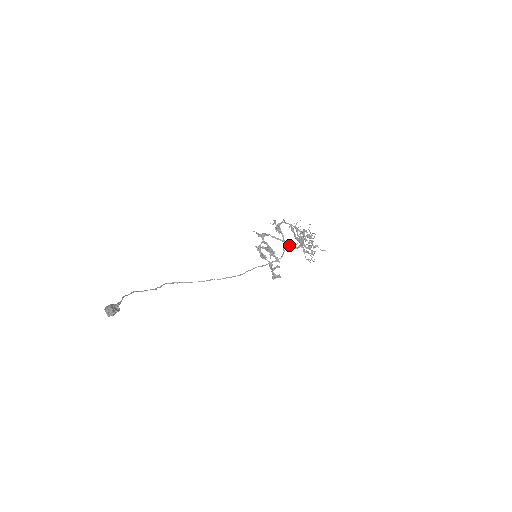
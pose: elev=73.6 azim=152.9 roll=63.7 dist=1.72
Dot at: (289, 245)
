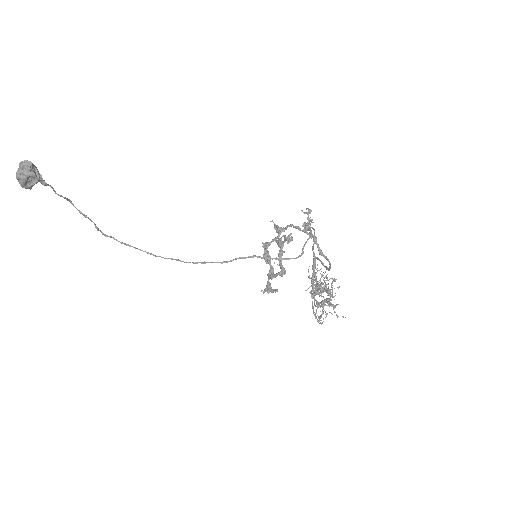
Dot at: (316, 241)
